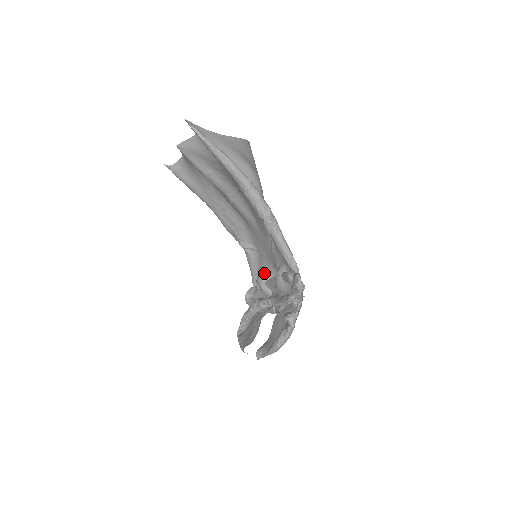
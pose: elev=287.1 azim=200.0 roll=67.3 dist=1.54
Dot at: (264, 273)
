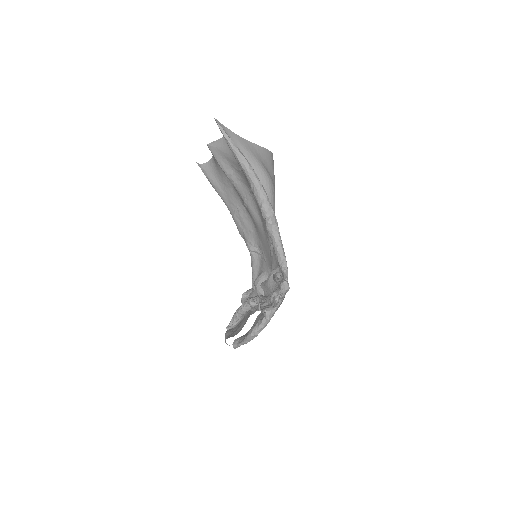
Dot at: (262, 275)
